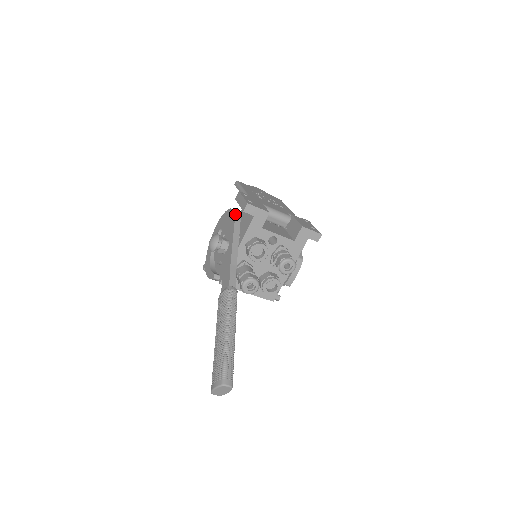
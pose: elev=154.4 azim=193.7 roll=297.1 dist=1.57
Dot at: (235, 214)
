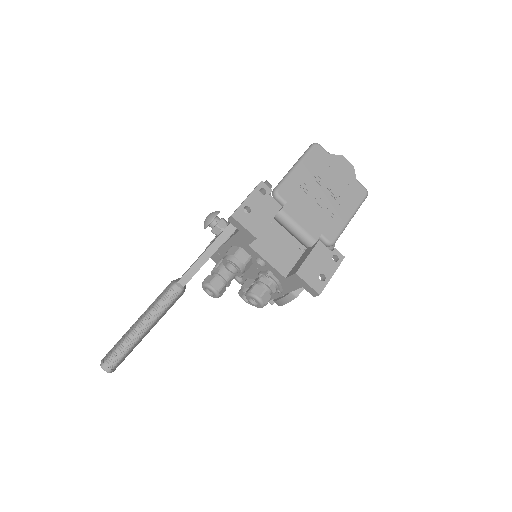
Dot at: occluded
